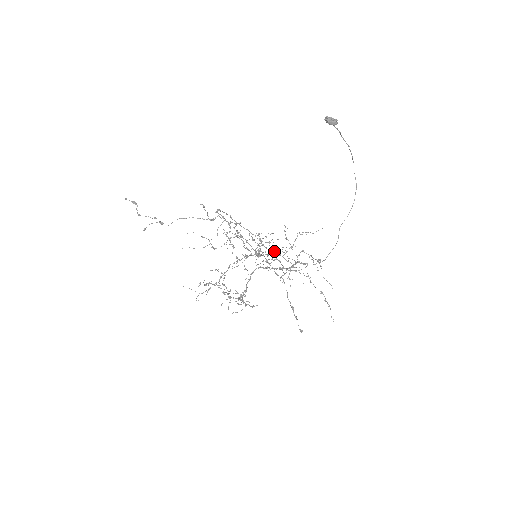
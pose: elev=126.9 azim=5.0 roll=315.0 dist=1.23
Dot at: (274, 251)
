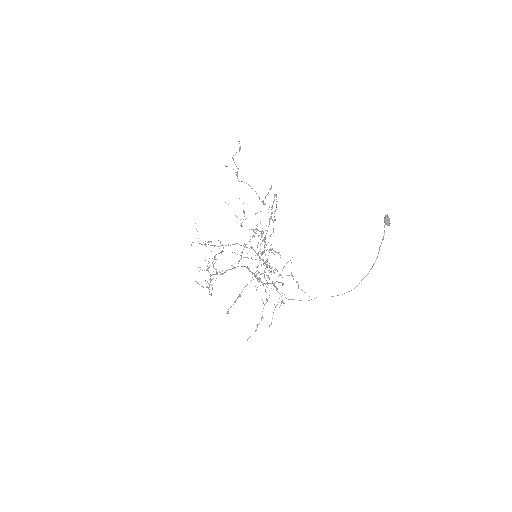
Dot at: occluded
